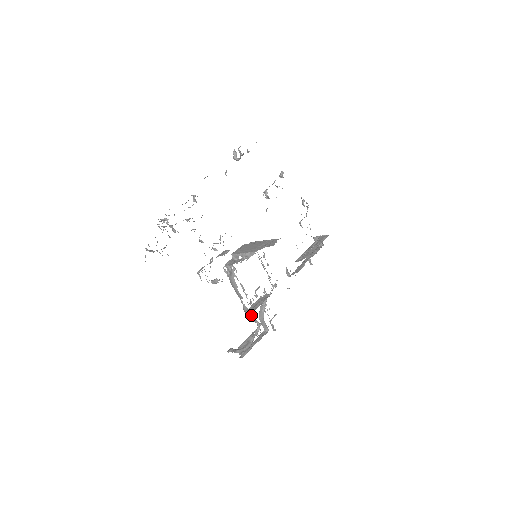
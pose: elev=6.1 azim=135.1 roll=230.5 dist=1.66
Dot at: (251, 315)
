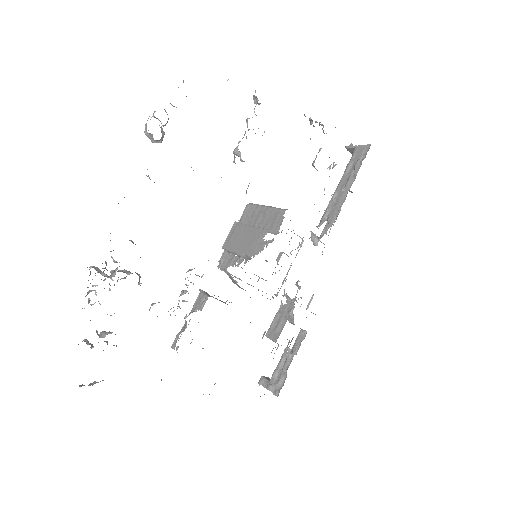
Dot at: occluded
